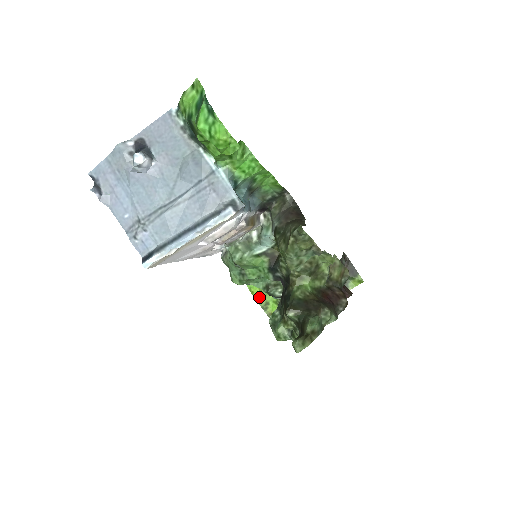
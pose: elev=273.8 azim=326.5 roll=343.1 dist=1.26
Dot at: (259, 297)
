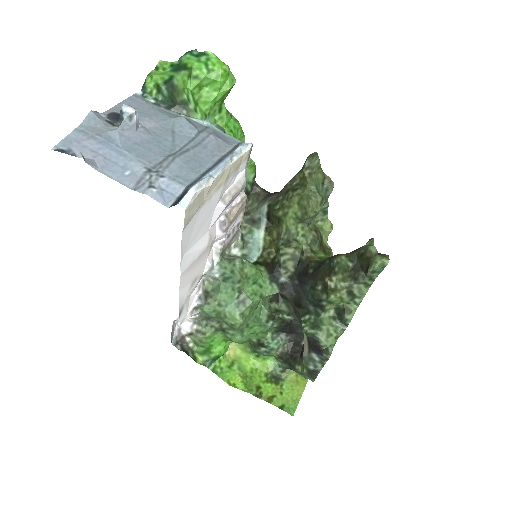
Dot at: (245, 385)
